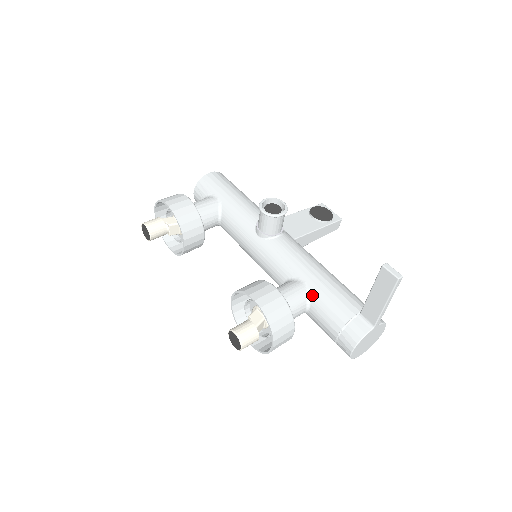
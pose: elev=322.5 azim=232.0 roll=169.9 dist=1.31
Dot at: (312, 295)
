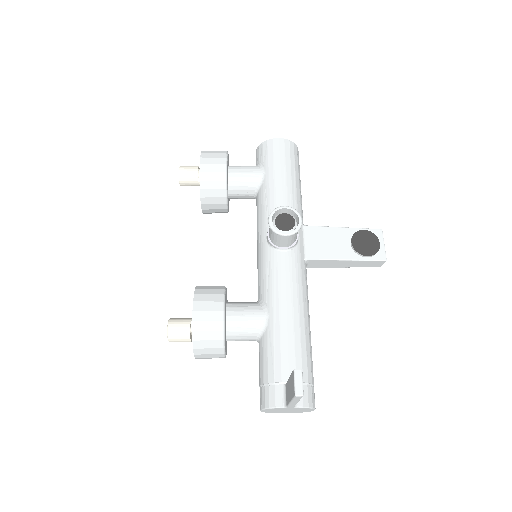
Dot at: (265, 332)
